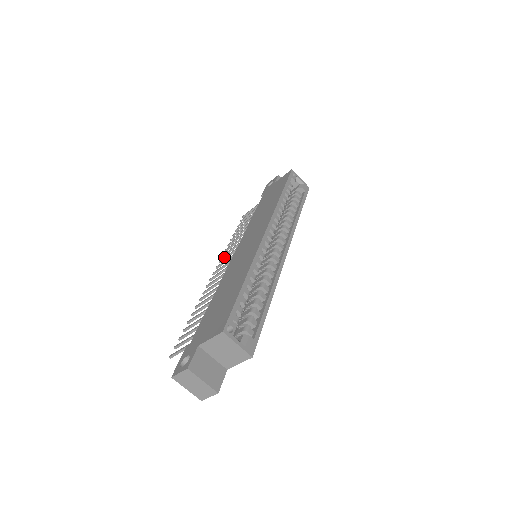
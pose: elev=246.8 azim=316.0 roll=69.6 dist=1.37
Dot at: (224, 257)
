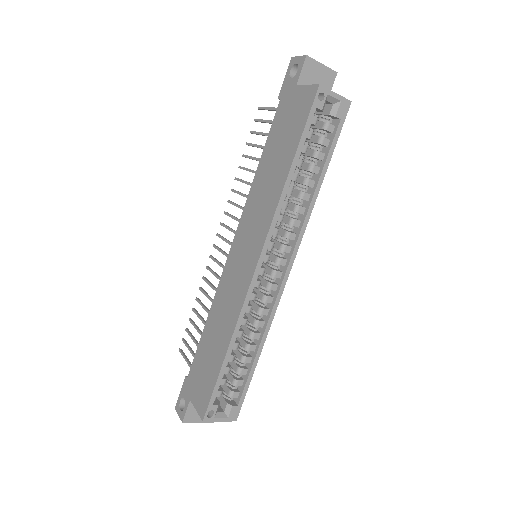
Dot at: (227, 215)
